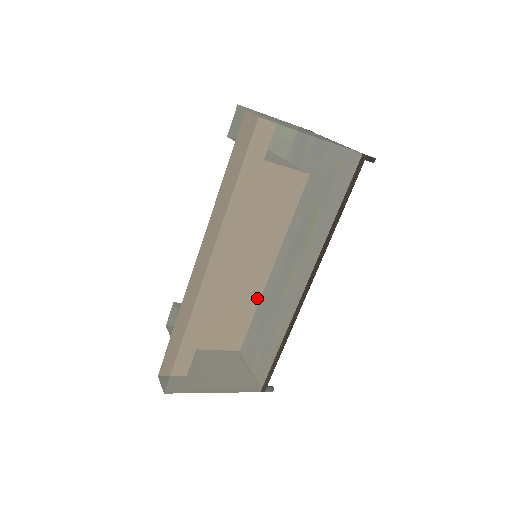
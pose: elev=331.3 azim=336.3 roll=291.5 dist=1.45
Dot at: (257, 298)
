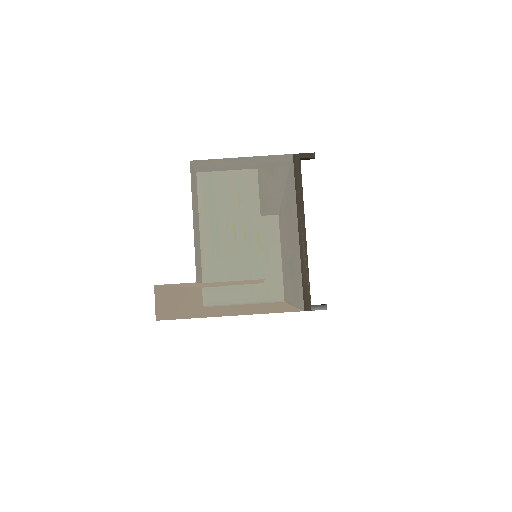
Dot at: occluded
